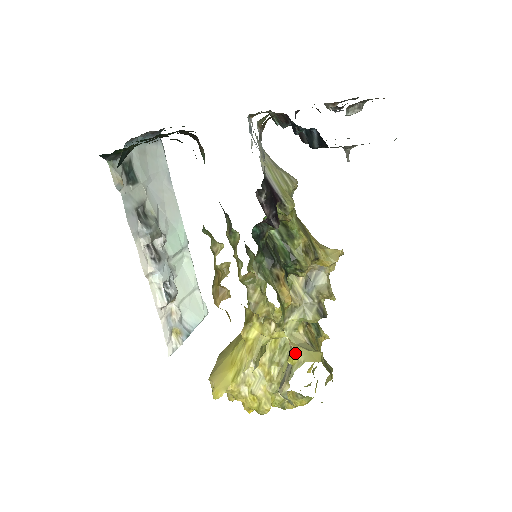
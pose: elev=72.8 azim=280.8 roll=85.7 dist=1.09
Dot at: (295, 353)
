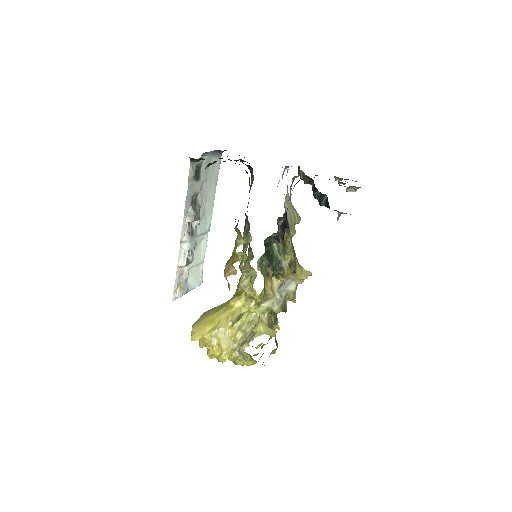
Dot at: (260, 326)
